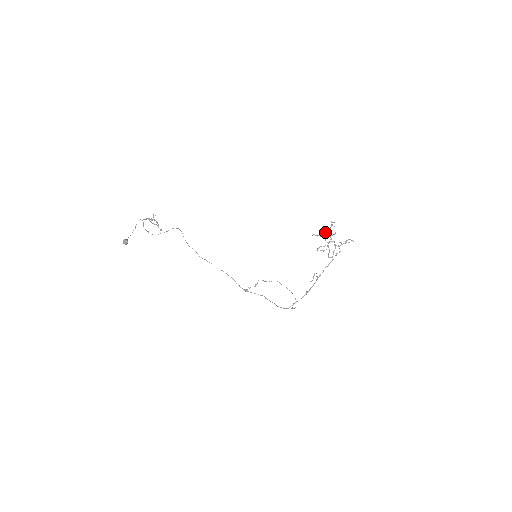
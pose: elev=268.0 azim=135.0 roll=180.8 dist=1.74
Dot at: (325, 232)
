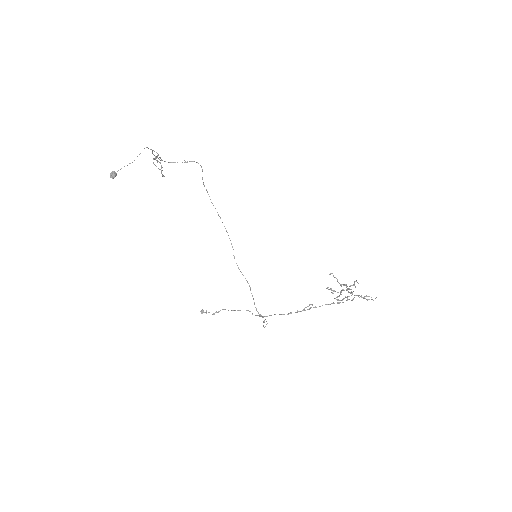
Dot at: occluded
